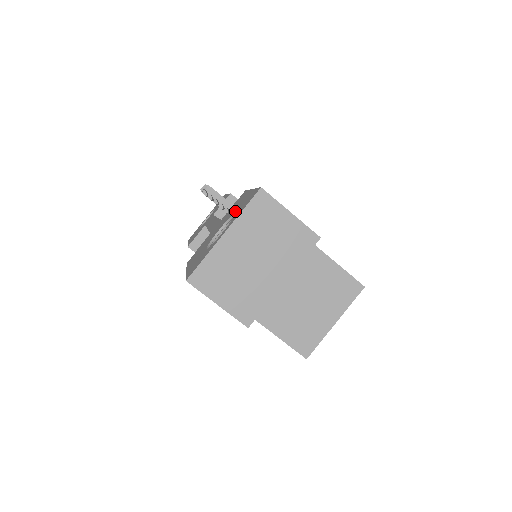
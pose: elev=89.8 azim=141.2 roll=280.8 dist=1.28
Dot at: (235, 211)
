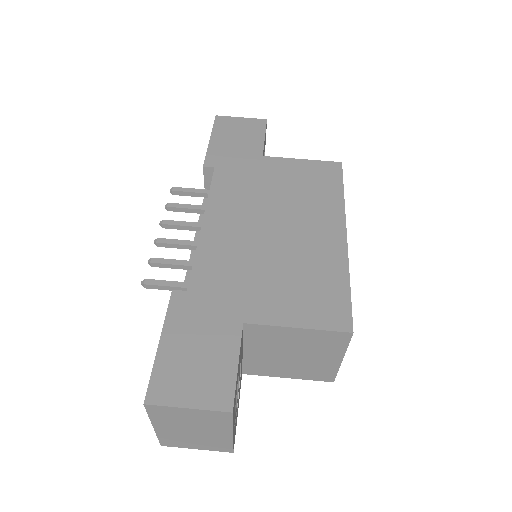
Dot at: occluded
